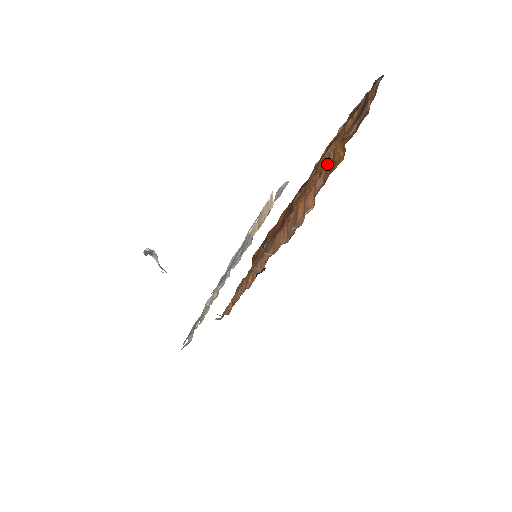
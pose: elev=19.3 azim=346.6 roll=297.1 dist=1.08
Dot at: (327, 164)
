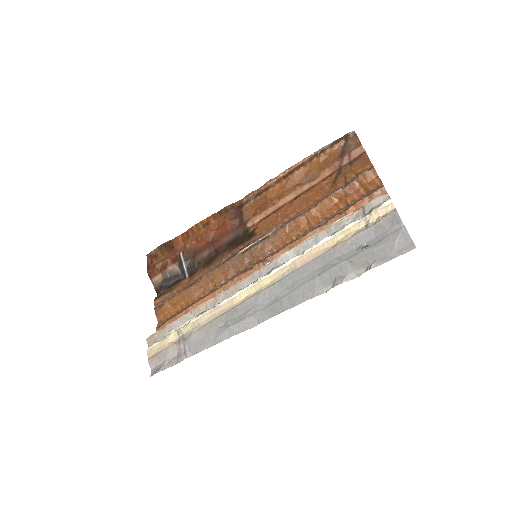
Dot at: (355, 183)
